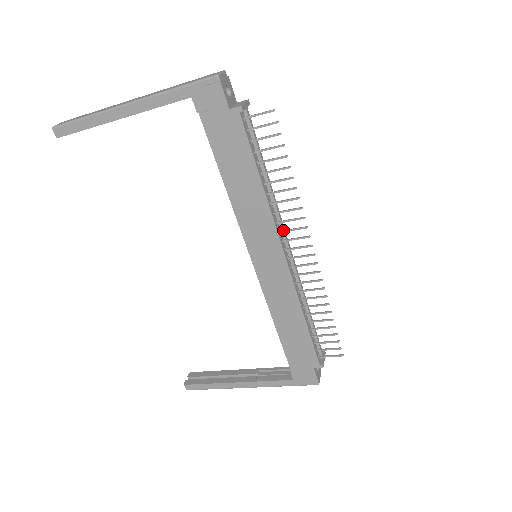
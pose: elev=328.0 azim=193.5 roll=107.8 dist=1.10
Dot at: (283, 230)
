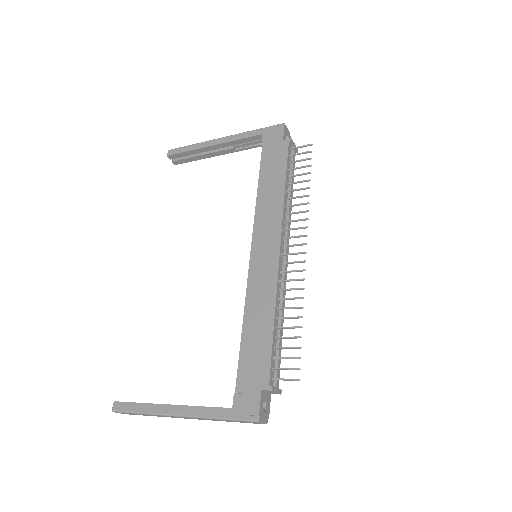
Dot at: (287, 229)
